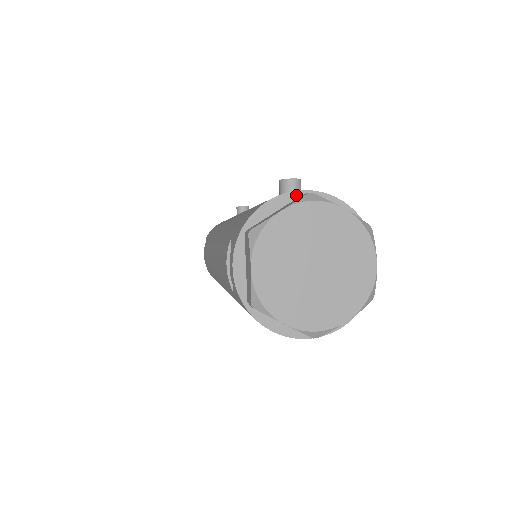
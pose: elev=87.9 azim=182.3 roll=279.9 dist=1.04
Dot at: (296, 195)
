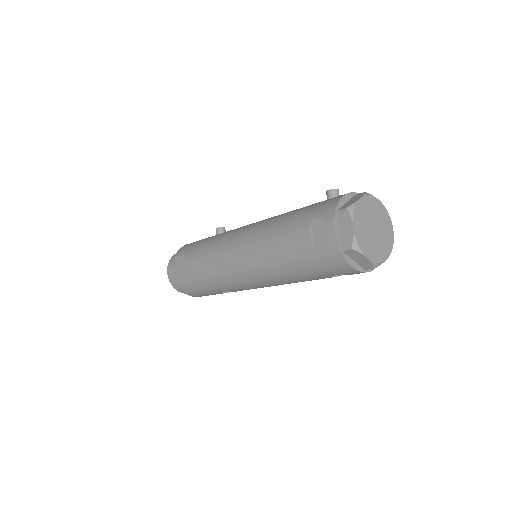
Dot at: (353, 194)
